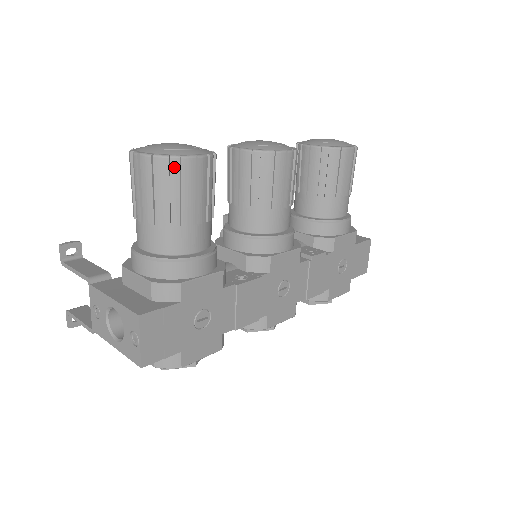
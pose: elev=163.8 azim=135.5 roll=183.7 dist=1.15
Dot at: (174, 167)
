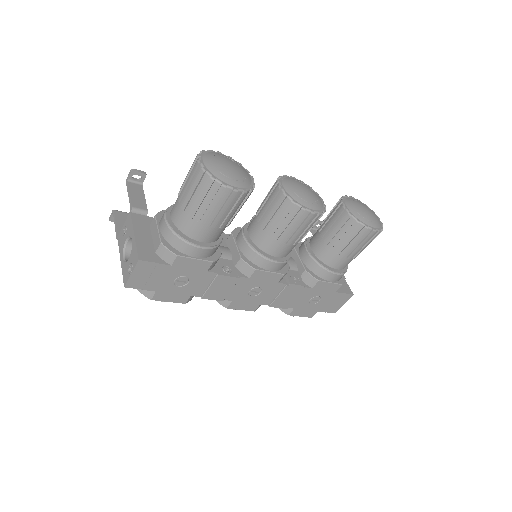
Dot at: (215, 187)
